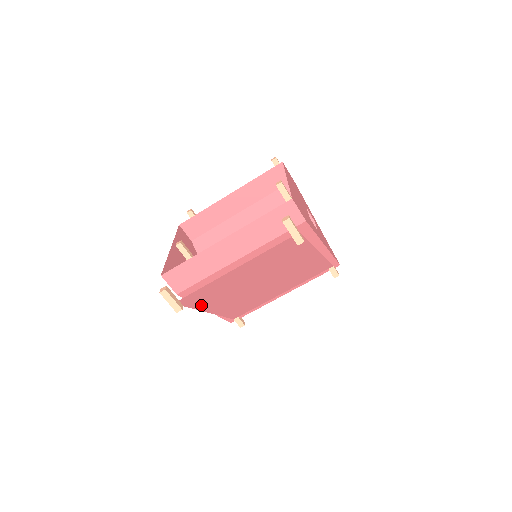
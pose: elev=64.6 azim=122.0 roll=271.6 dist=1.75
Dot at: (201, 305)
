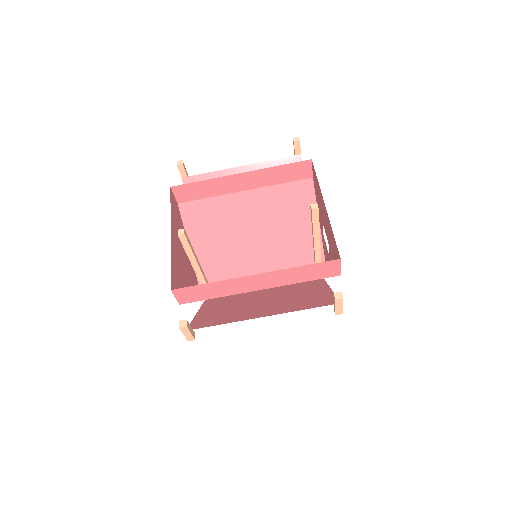
Dot at: (201, 316)
